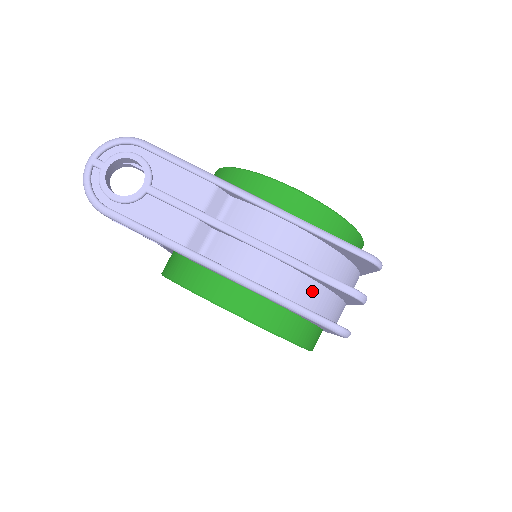
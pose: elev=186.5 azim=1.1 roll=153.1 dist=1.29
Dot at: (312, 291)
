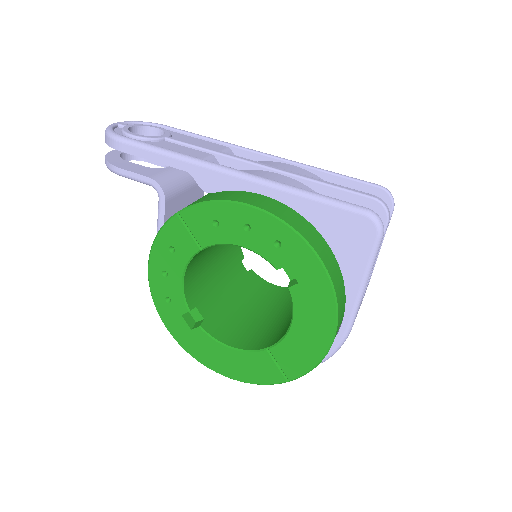
Dot at: occluded
